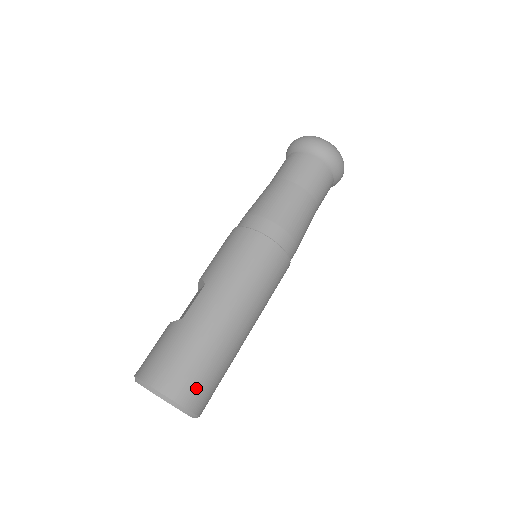
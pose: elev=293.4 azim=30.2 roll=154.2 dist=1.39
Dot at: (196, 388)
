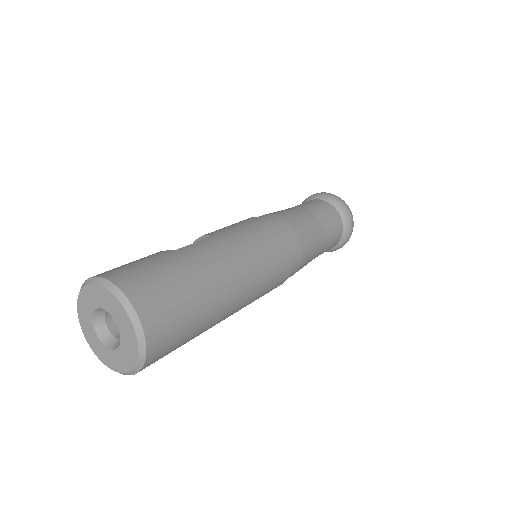
Dot at: (166, 320)
